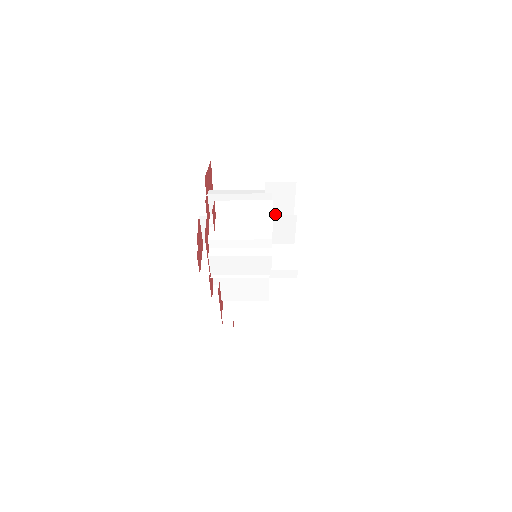
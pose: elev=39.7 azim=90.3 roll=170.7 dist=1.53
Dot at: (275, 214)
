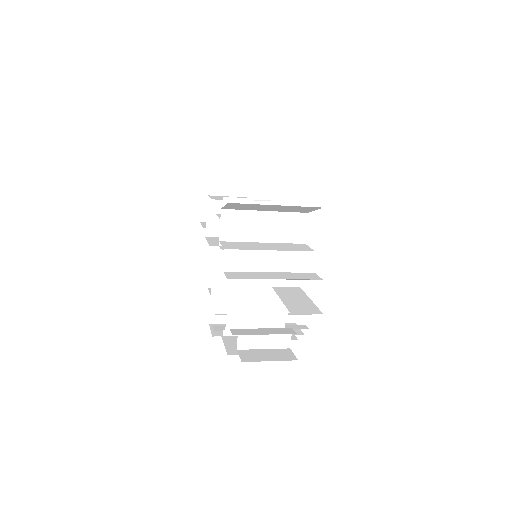
Dot at: occluded
